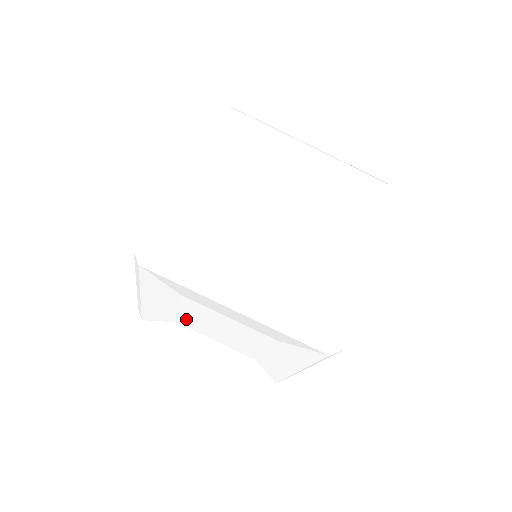
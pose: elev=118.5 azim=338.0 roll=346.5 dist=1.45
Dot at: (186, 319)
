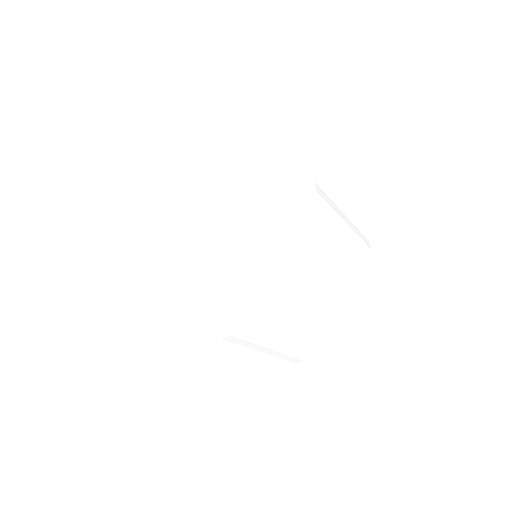
Dot at: occluded
